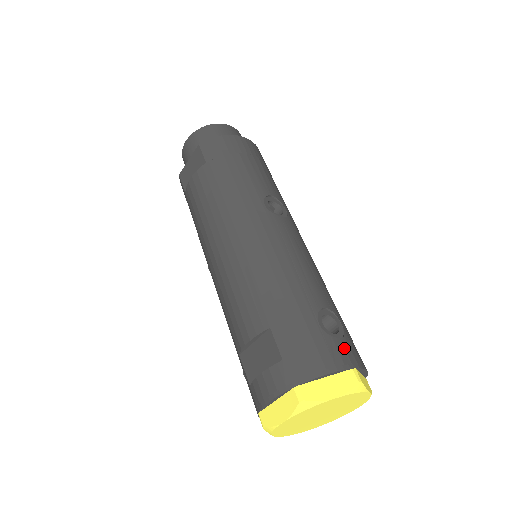
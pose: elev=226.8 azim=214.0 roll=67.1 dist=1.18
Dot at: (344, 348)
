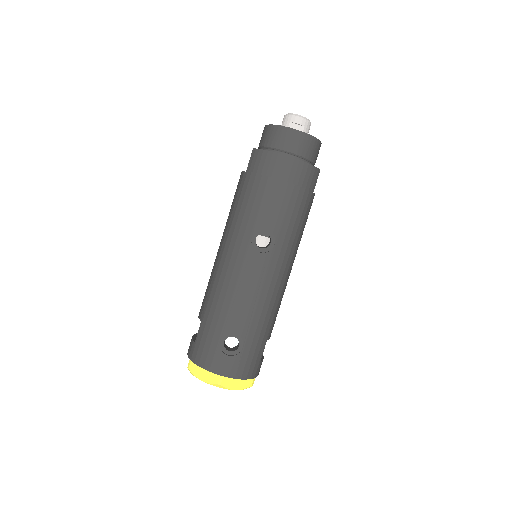
Dot at: (226, 362)
